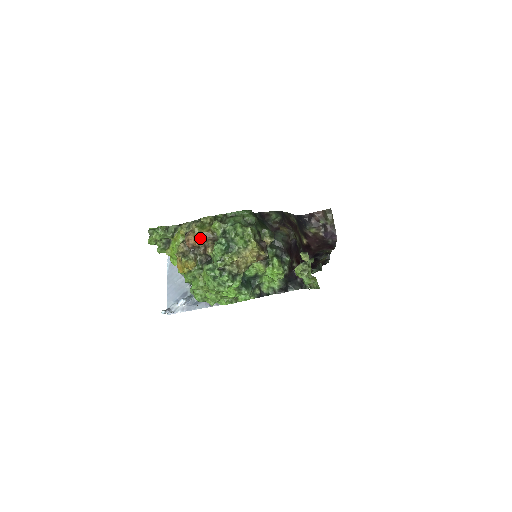
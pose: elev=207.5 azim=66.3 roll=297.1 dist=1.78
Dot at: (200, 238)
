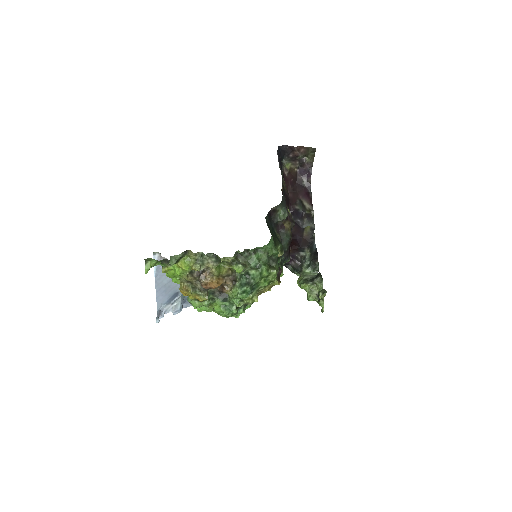
Dot at: (220, 282)
